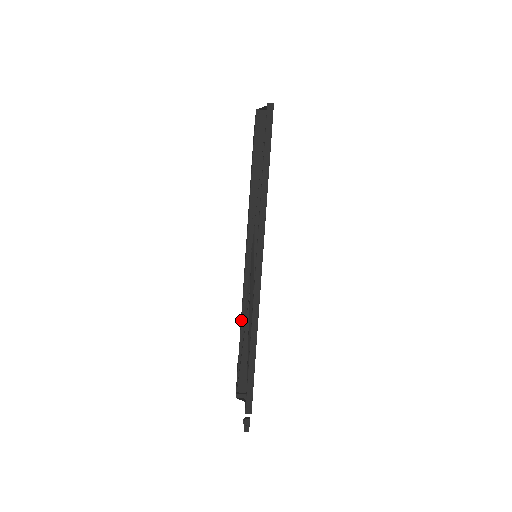
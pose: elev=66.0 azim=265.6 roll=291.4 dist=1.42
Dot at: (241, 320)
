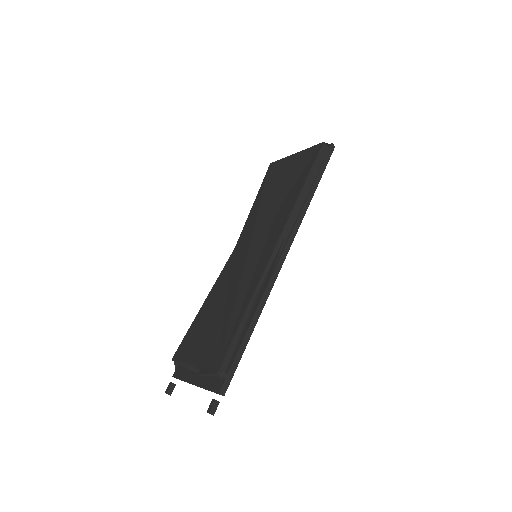
Dot at: (251, 299)
